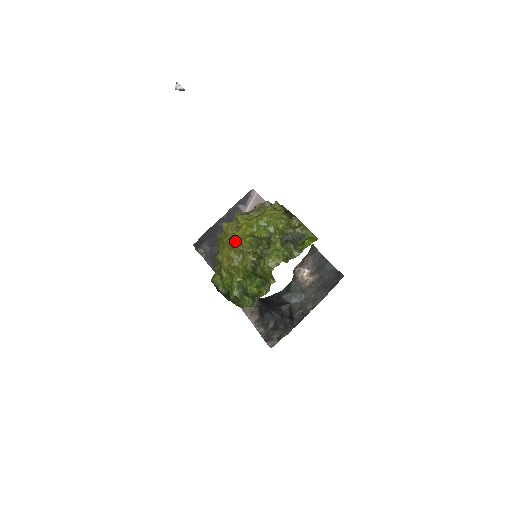
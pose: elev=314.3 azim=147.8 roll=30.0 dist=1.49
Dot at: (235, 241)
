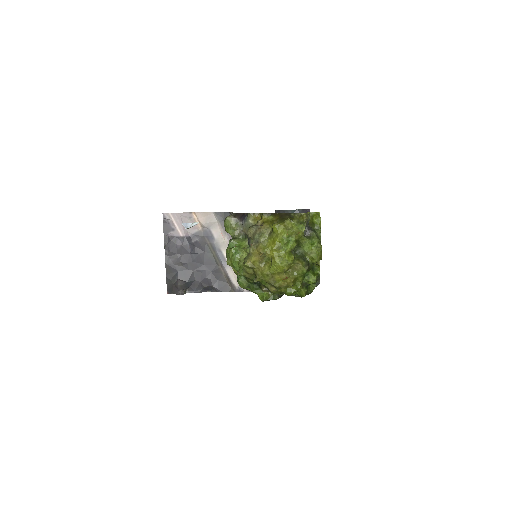
Dot at: (284, 267)
